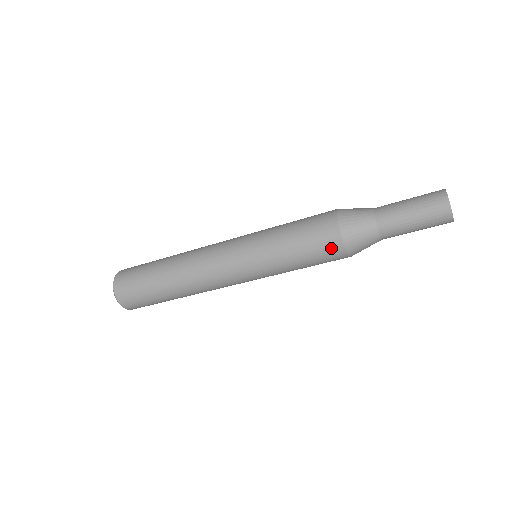
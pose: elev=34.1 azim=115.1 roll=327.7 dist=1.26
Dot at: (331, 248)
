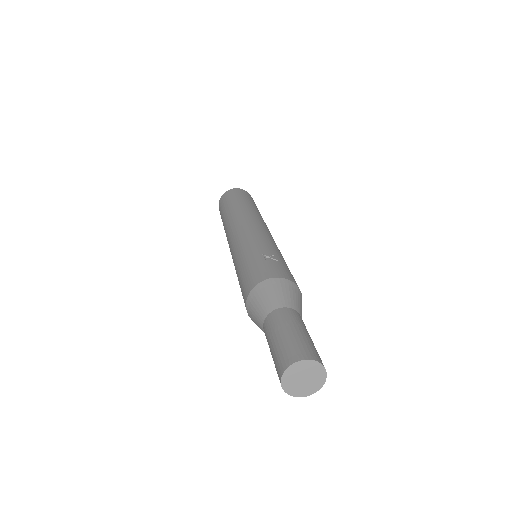
Dot at: occluded
